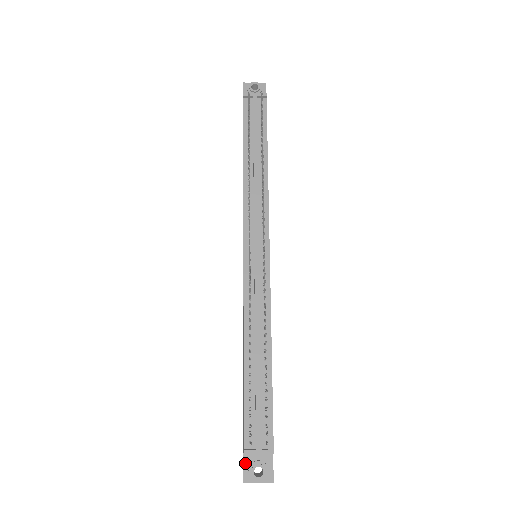
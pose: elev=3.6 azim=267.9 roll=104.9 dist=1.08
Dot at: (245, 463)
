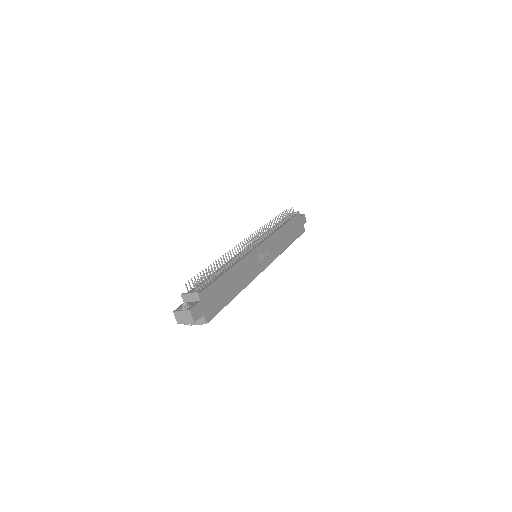
Dot at: occluded
